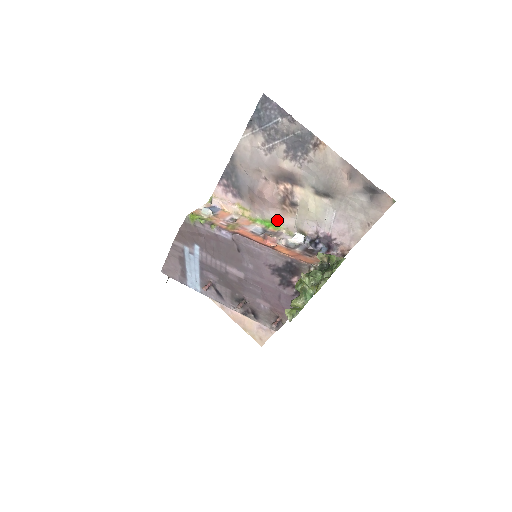
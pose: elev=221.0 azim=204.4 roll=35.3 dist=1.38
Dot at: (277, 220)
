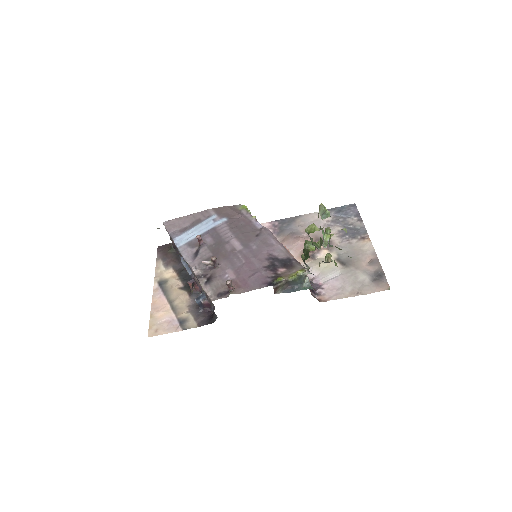
Dot at: occluded
